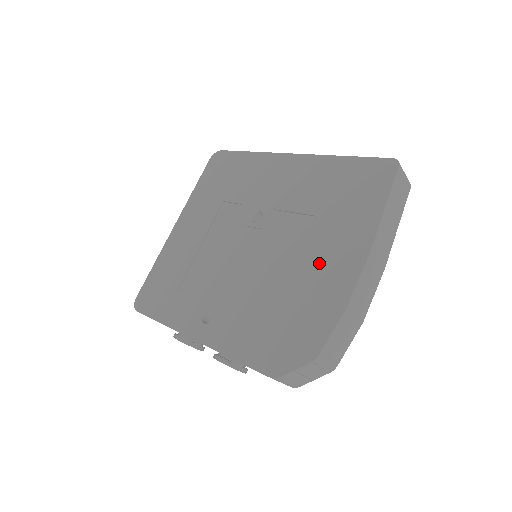
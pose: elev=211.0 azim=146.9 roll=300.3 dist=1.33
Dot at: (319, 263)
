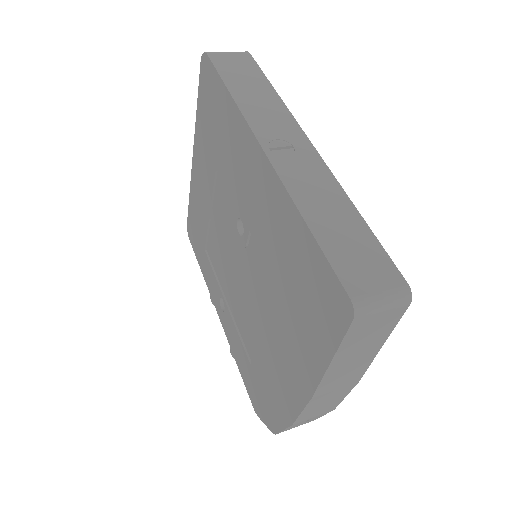
Dot at: (278, 354)
